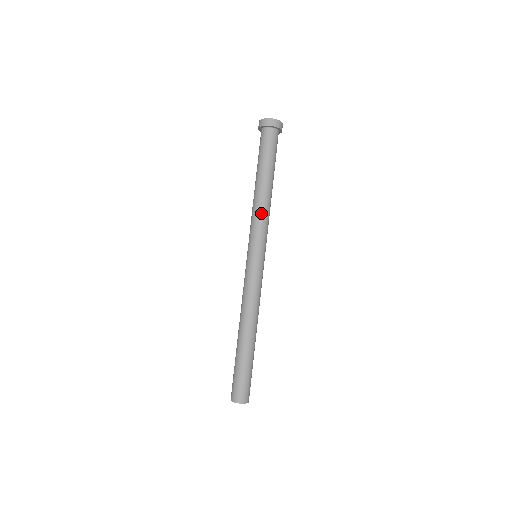
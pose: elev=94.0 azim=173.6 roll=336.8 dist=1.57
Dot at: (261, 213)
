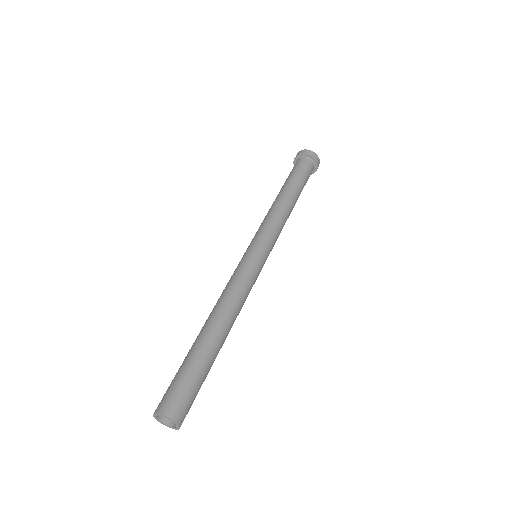
Dot at: (270, 214)
